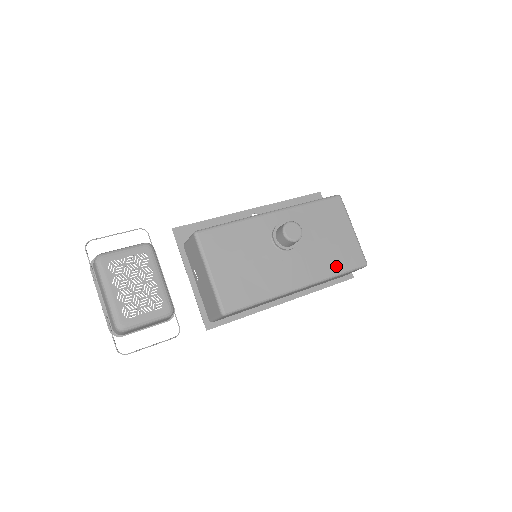
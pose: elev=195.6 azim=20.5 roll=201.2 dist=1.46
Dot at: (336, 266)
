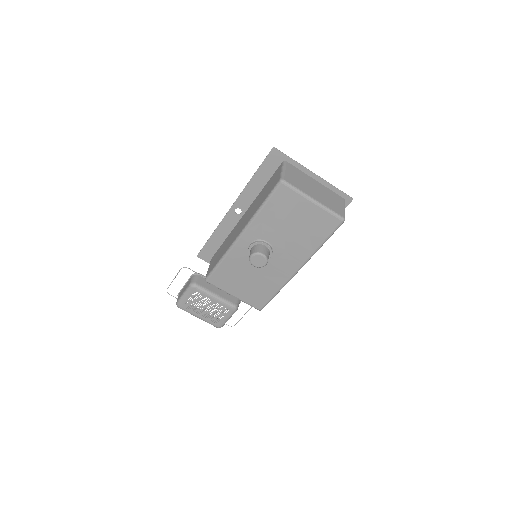
Dot at: (316, 241)
